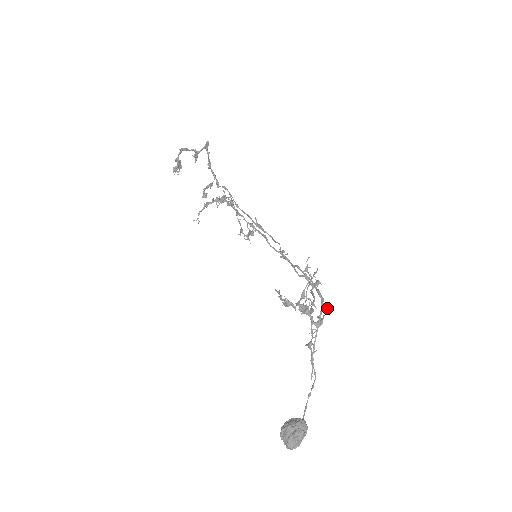
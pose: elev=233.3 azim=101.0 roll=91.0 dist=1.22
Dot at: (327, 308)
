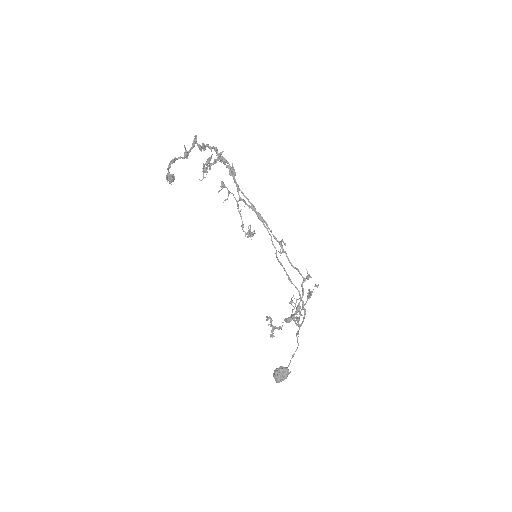
Dot at: (316, 286)
